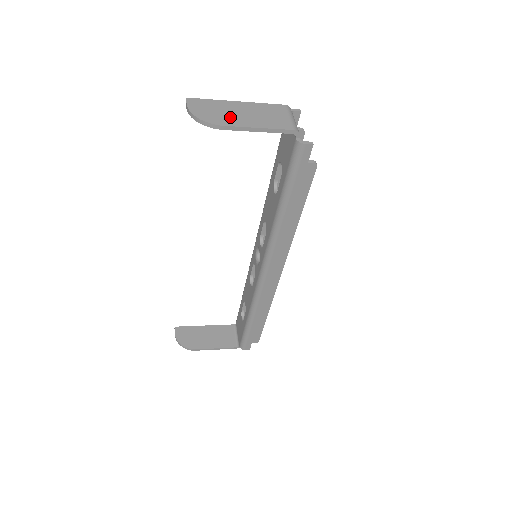
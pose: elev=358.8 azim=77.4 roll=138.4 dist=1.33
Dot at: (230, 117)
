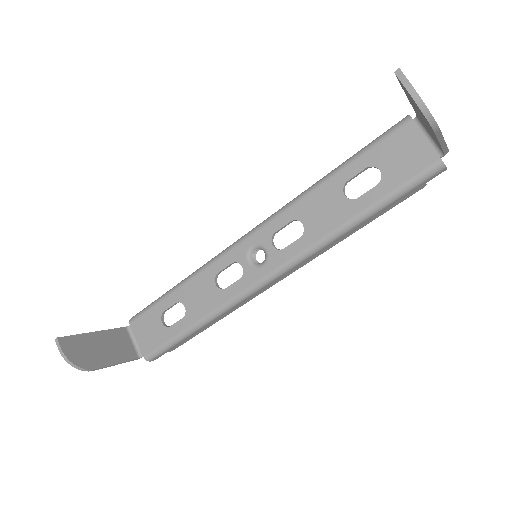
Dot at: occluded
